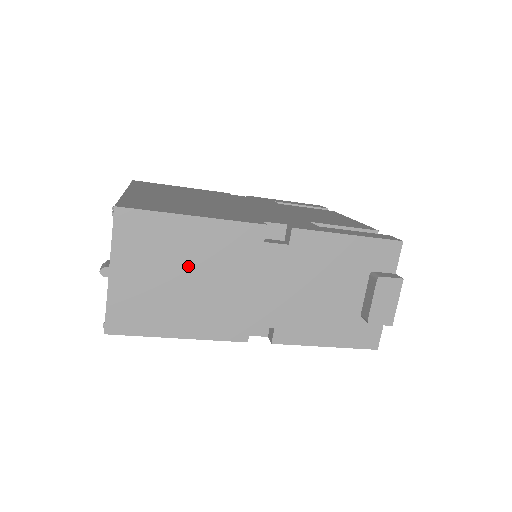
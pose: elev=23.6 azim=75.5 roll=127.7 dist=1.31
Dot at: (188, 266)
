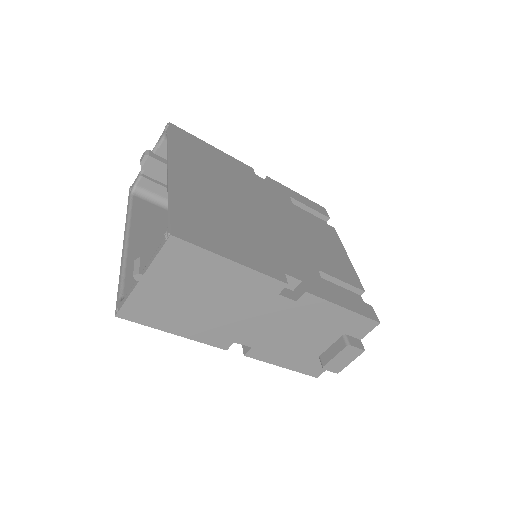
Dot at: (209, 292)
